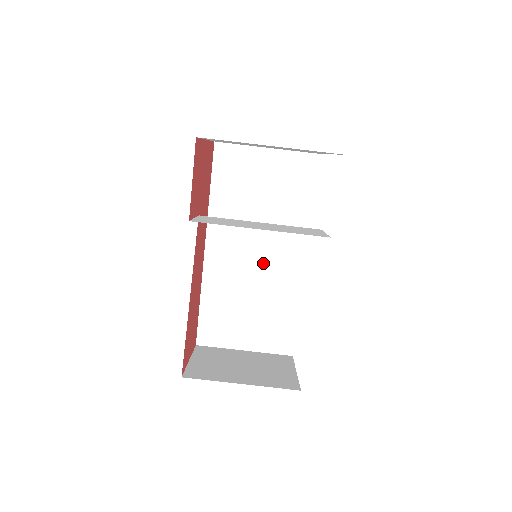
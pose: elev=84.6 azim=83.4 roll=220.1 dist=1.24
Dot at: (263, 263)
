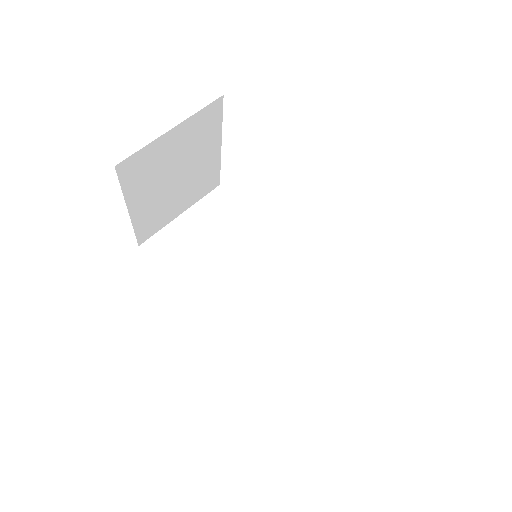
Dot at: (271, 287)
